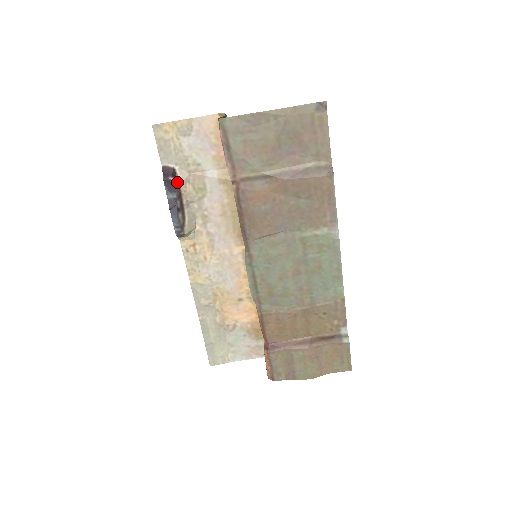
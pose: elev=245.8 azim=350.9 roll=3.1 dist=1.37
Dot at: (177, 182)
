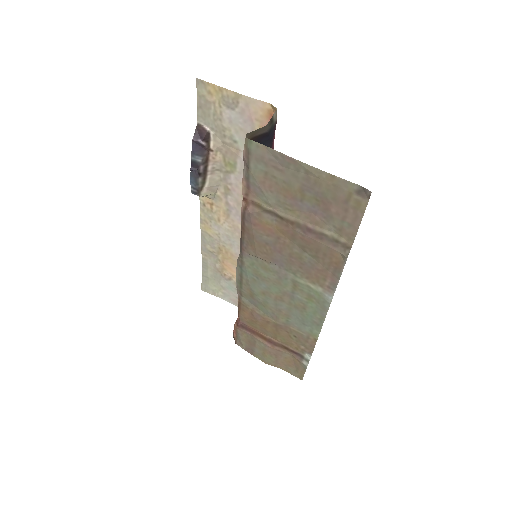
Dot at: (208, 147)
